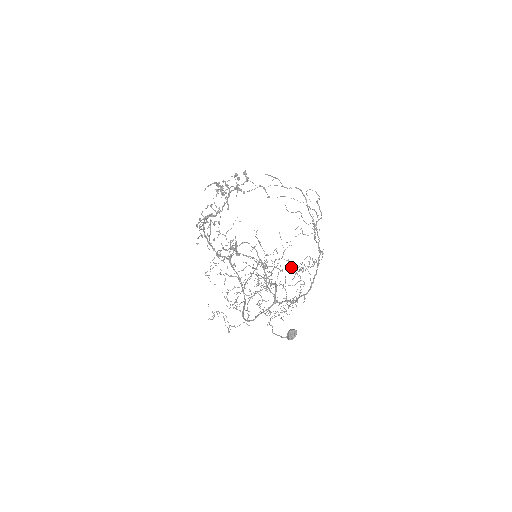
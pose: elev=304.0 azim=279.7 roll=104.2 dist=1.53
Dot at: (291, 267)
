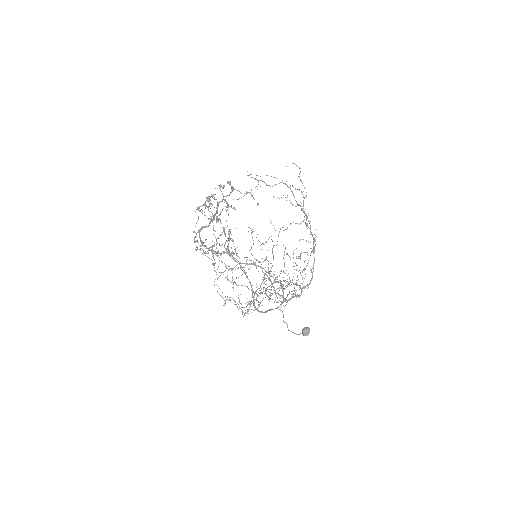
Dot at: occluded
